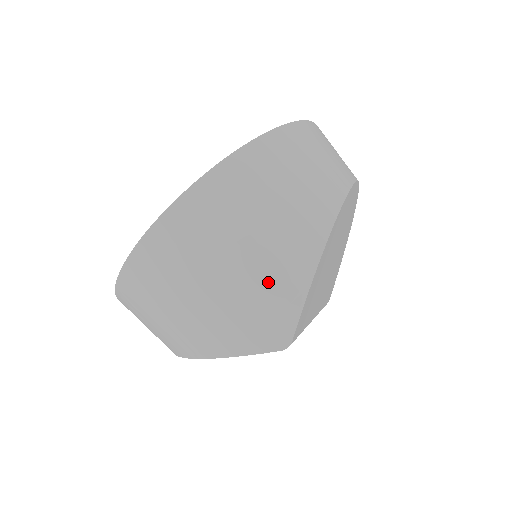
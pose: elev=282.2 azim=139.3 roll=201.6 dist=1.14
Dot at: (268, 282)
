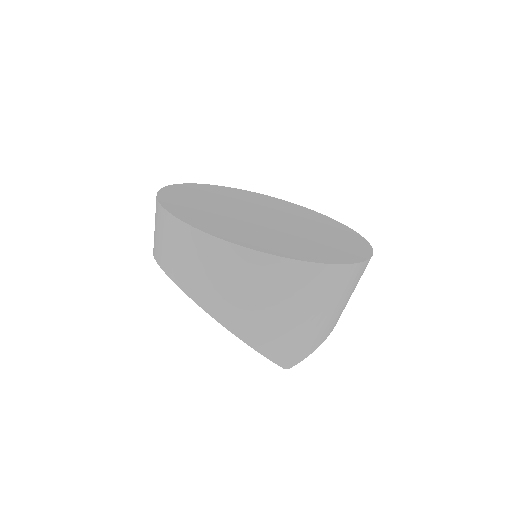
Dot at: (317, 335)
